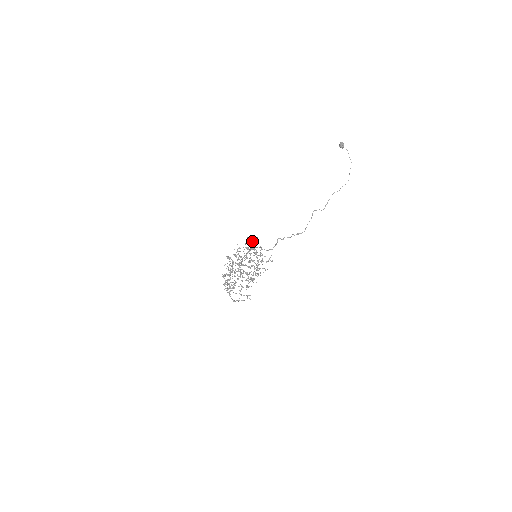
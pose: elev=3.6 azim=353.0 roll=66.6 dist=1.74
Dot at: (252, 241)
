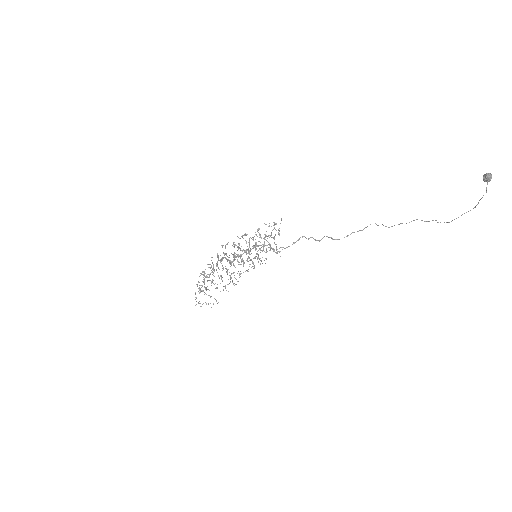
Dot at: occluded
